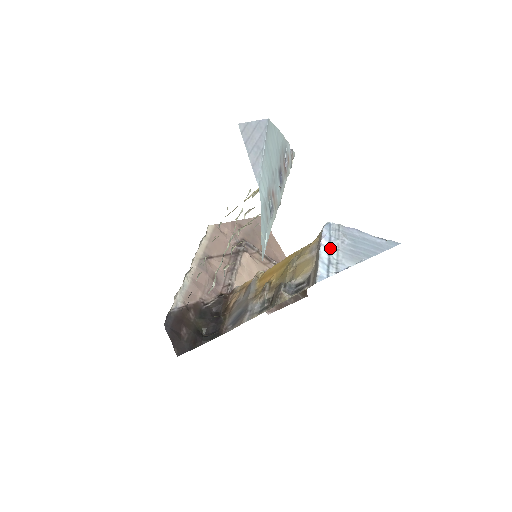
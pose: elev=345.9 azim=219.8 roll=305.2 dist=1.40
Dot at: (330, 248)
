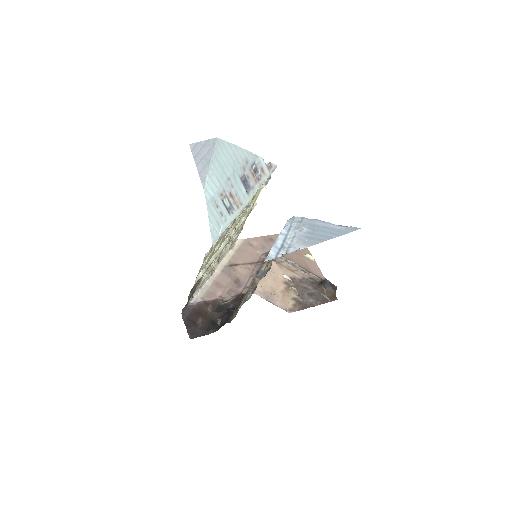
Dot at: (287, 236)
